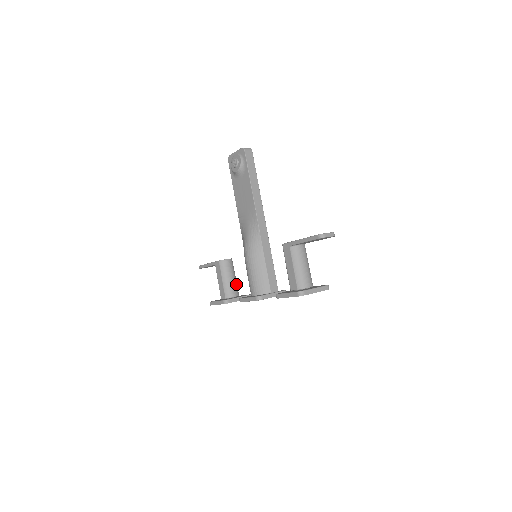
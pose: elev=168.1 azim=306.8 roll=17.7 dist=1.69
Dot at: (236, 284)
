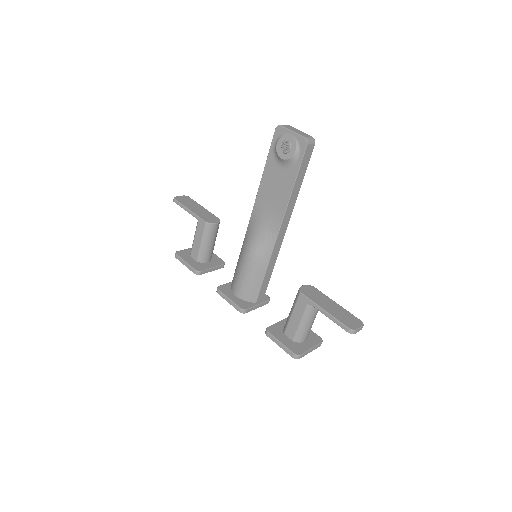
Dot at: (213, 248)
